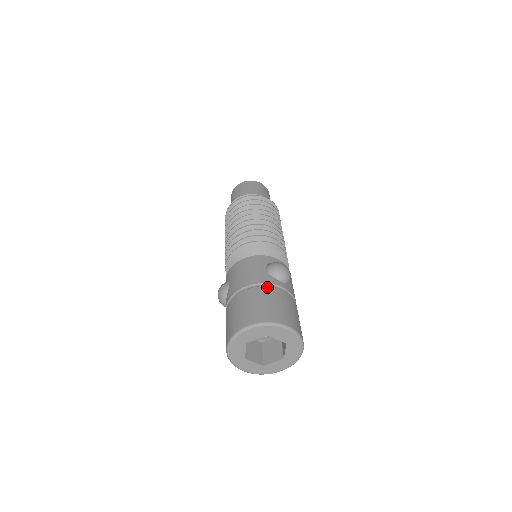
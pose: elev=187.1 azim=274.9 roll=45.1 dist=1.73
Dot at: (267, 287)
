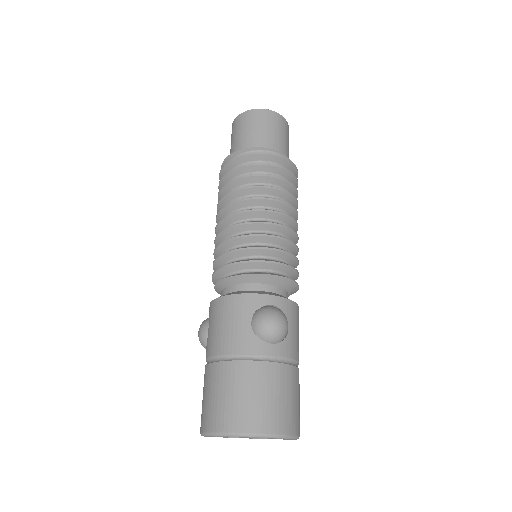
Dot at: (248, 362)
